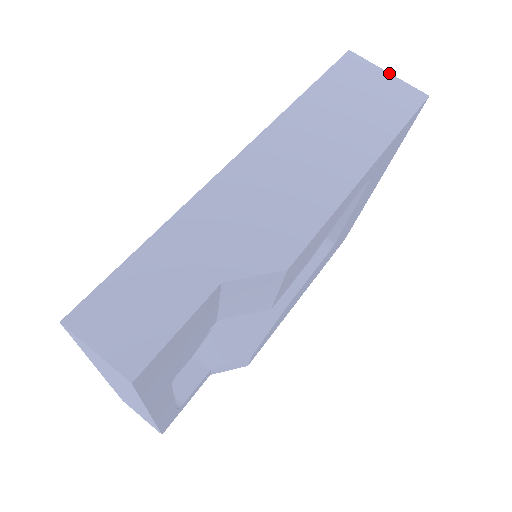
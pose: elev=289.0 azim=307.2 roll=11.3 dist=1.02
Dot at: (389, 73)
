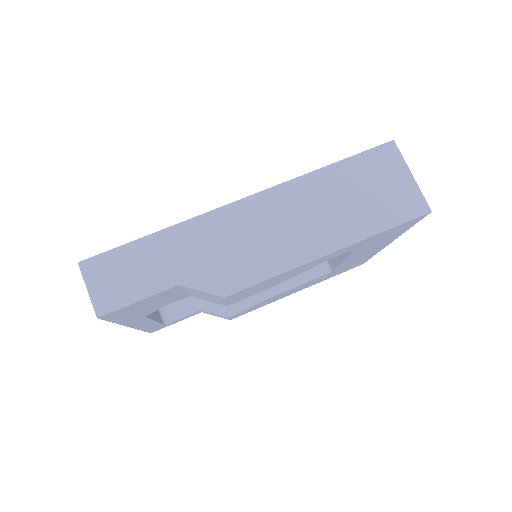
Dot at: (412, 176)
